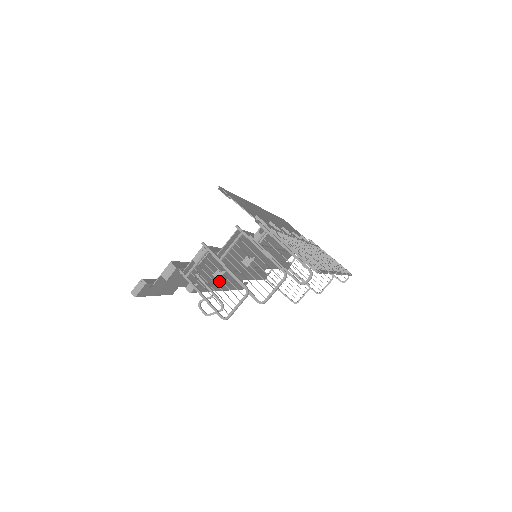
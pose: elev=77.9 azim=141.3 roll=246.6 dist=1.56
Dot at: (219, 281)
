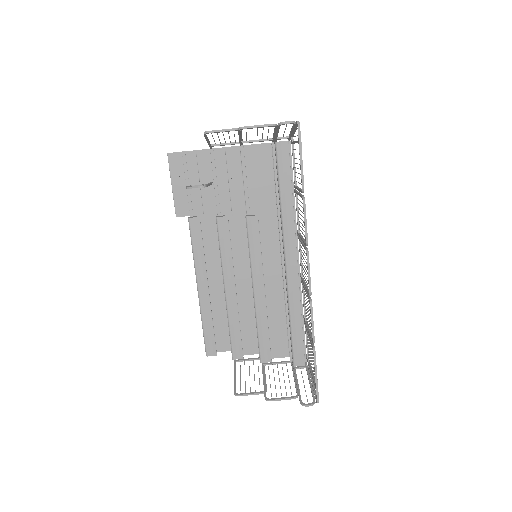
Dot at: occluded
